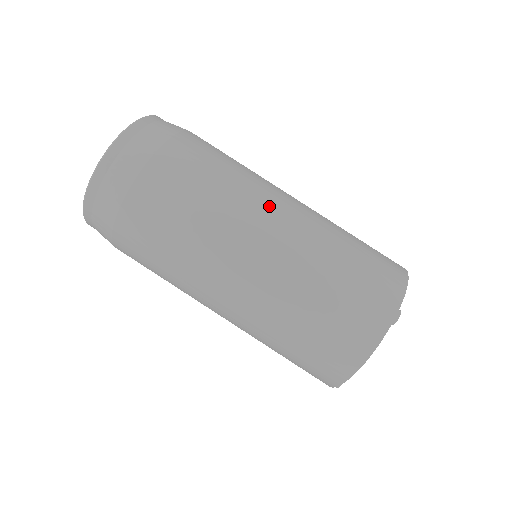
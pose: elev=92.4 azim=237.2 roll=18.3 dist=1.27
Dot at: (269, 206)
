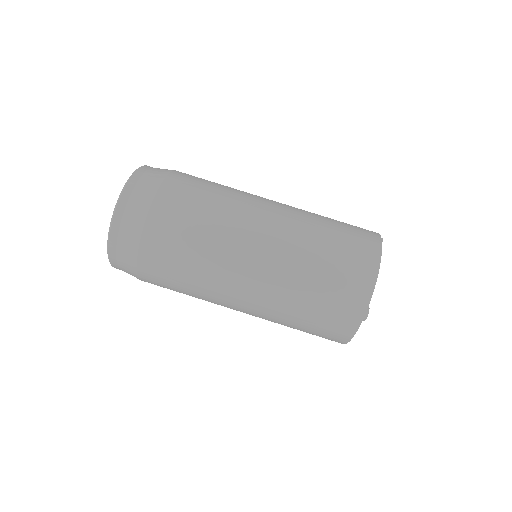
Dot at: (242, 256)
